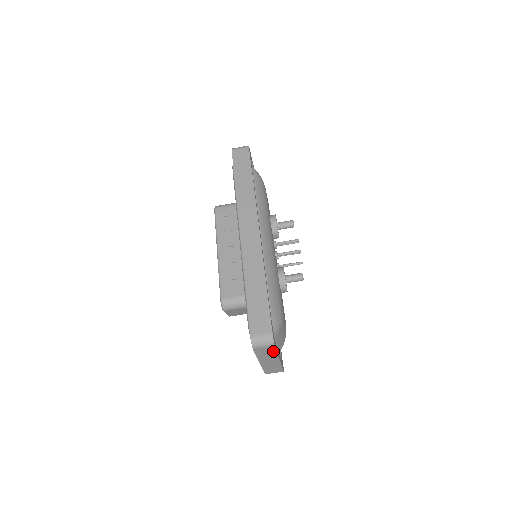
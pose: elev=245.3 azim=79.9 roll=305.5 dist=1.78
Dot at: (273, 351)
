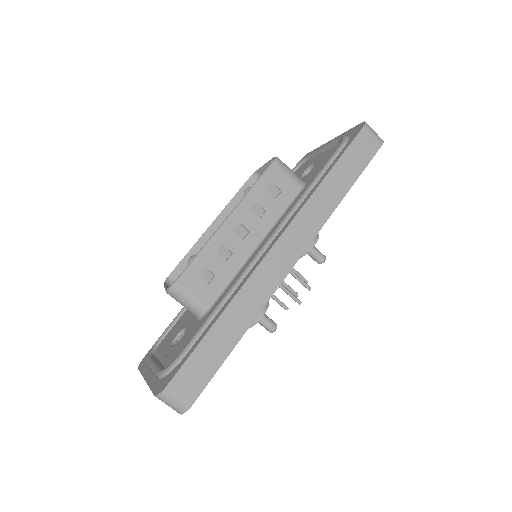
Dot at: occluded
